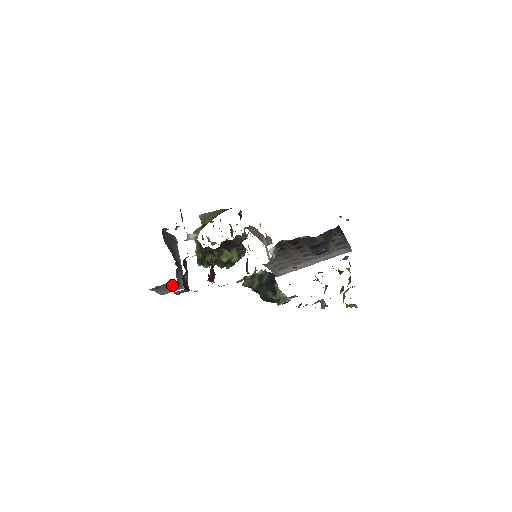
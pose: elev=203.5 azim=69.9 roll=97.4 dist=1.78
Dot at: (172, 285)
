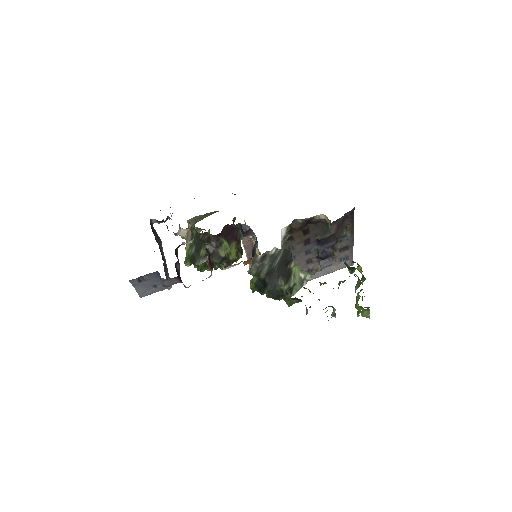
Dot at: (158, 278)
